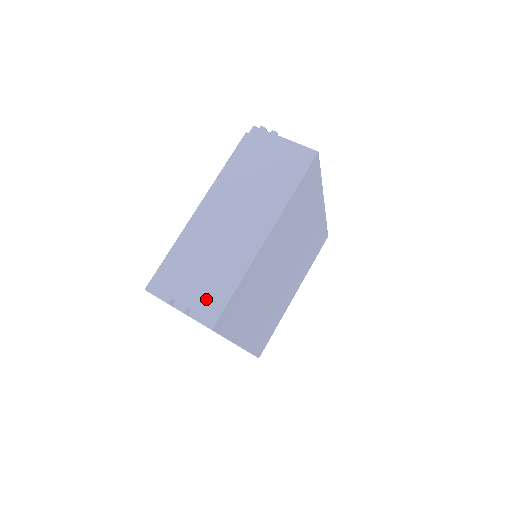
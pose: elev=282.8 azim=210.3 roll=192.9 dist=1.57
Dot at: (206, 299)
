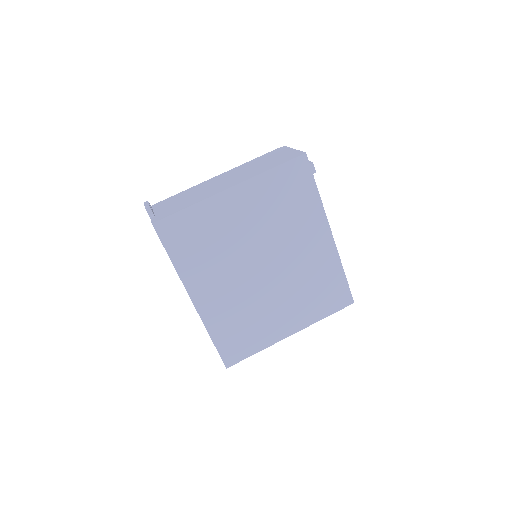
Dot at: (167, 211)
